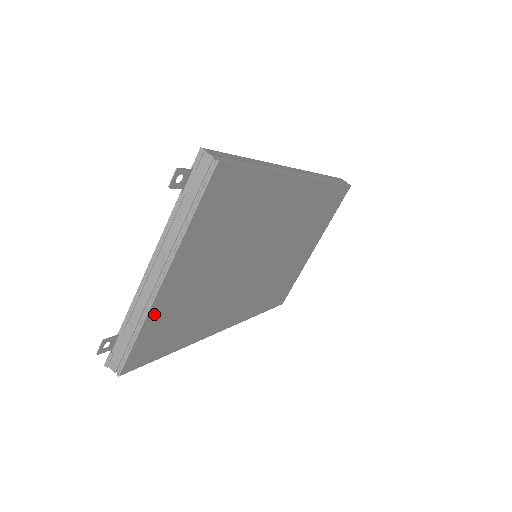
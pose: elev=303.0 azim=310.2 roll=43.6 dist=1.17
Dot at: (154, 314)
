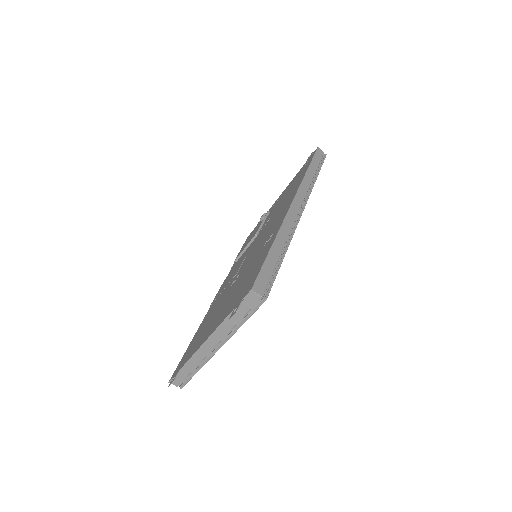
Dot at: occluded
